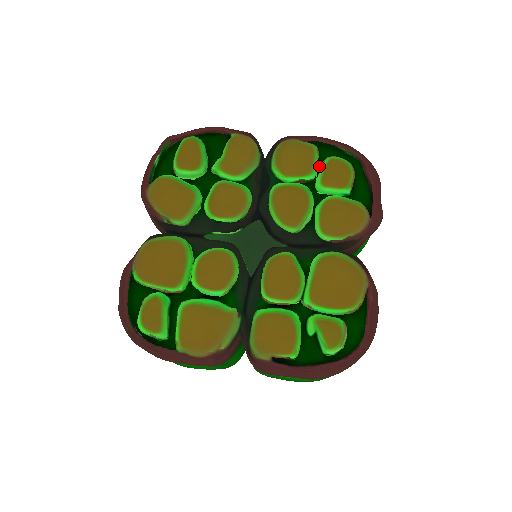
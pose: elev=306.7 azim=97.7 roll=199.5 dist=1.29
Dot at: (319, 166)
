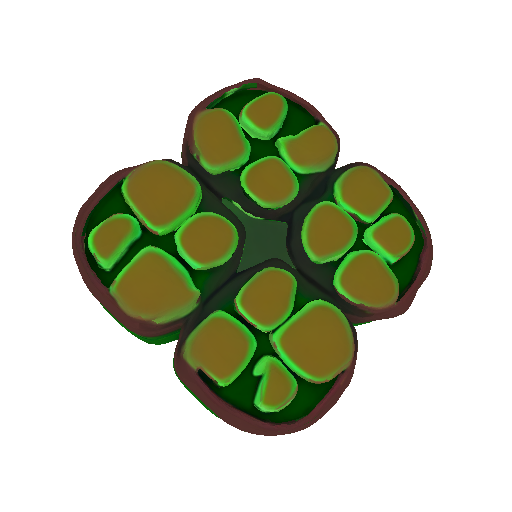
Dot at: (382, 215)
